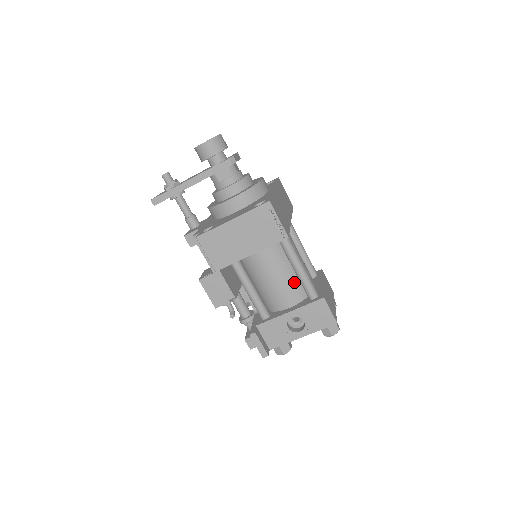
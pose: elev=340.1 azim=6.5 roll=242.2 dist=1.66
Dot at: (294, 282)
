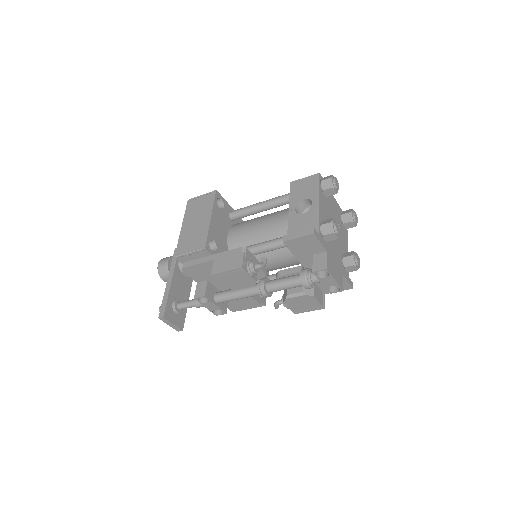
Dot at: (276, 213)
